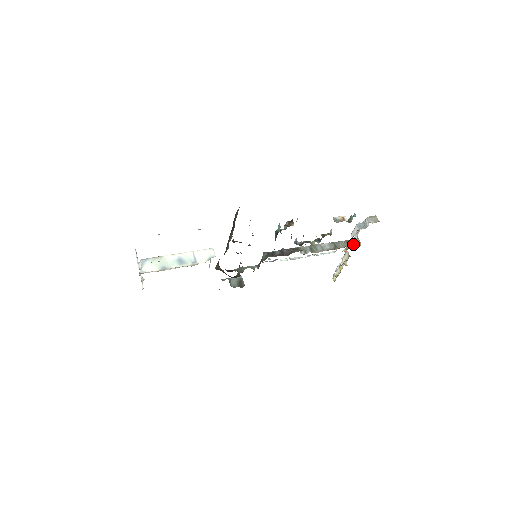
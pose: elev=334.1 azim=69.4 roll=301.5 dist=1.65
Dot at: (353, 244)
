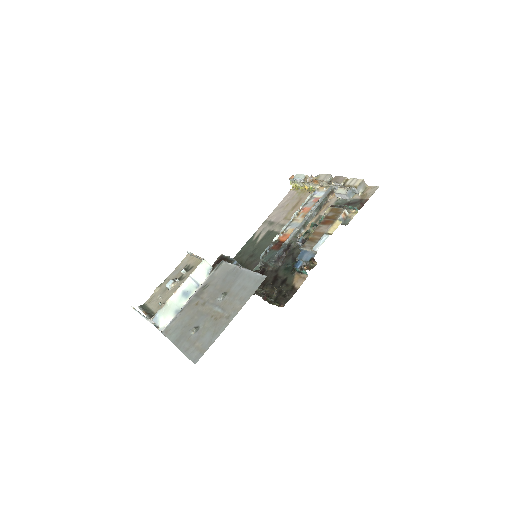
Dot at: (333, 193)
